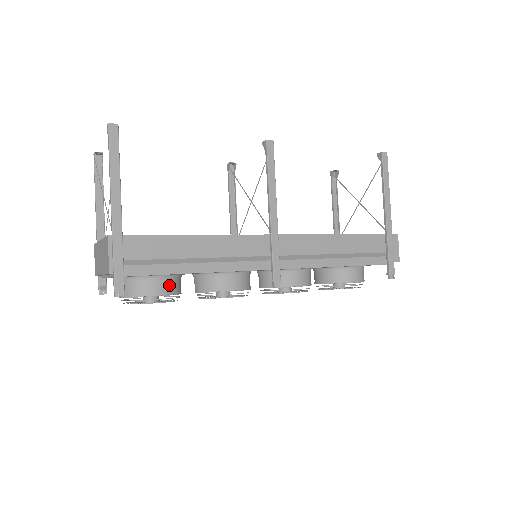
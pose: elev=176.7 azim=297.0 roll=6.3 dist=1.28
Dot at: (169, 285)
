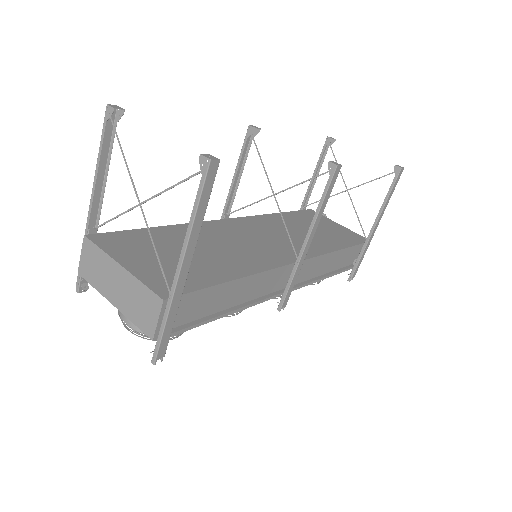
Dot at: occluded
